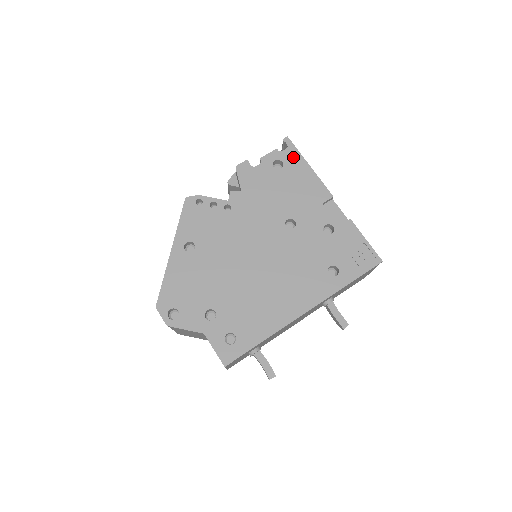
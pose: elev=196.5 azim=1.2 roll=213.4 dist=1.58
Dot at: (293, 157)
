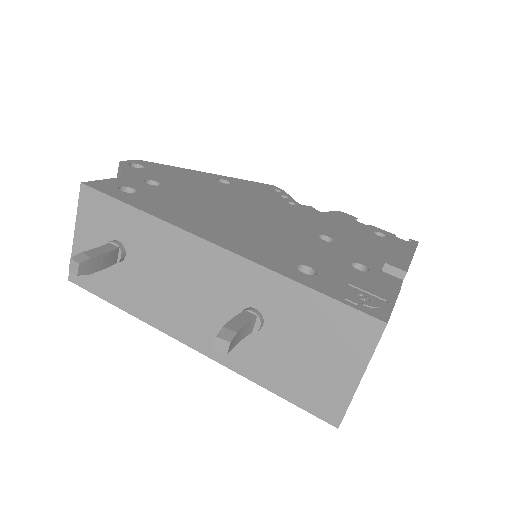
Dot at: (404, 244)
